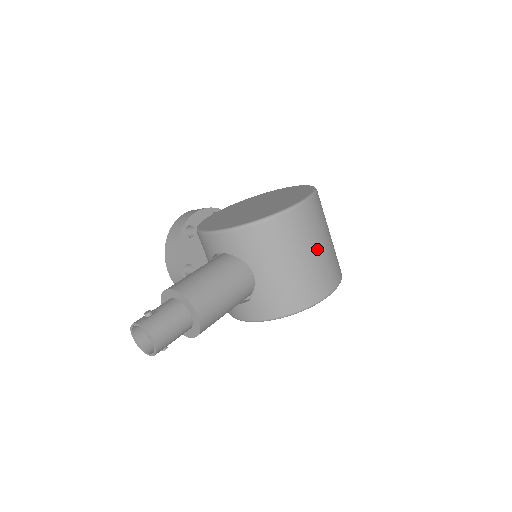
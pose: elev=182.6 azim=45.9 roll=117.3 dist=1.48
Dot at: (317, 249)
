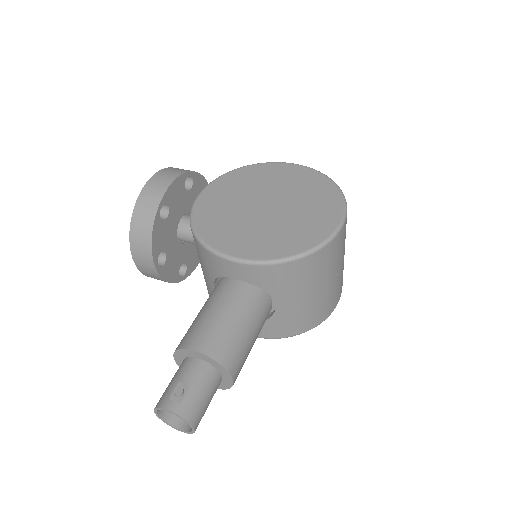
Dot at: (340, 268)
